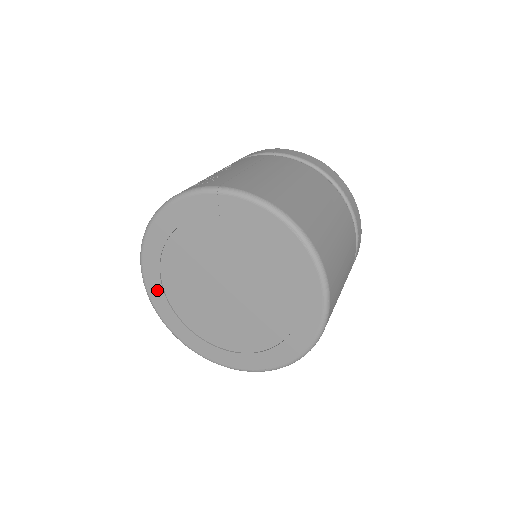
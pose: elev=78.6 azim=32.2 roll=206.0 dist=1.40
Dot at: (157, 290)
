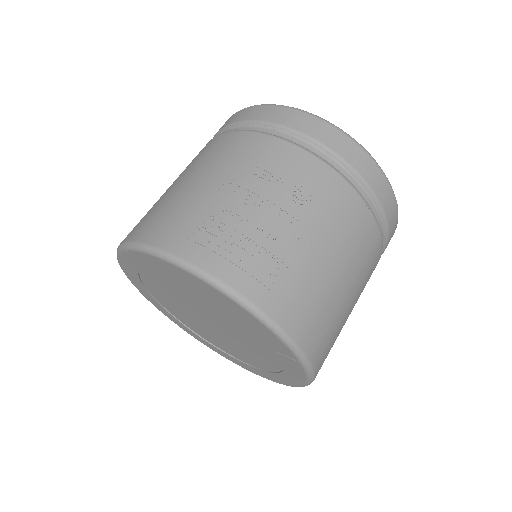
Dot at: (132, 264)
